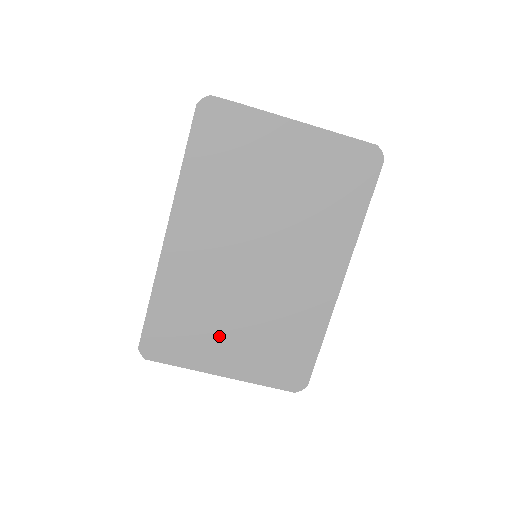
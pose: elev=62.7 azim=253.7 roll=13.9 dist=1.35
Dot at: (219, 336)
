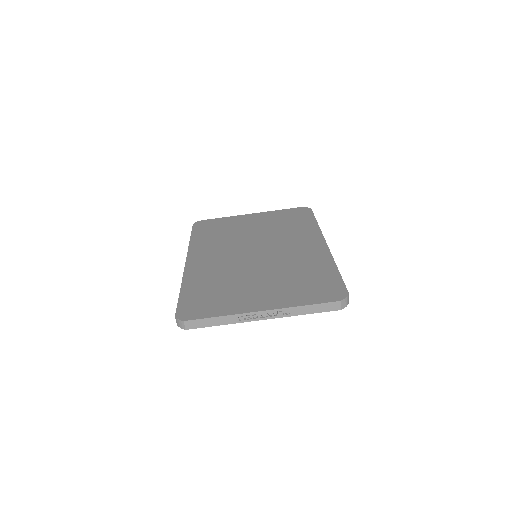
Dot at: (247, 291)
